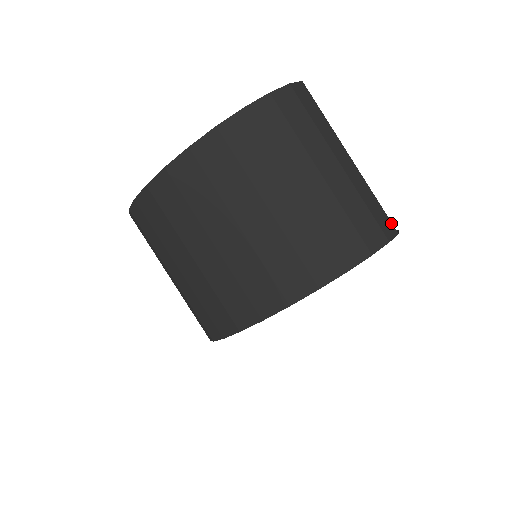
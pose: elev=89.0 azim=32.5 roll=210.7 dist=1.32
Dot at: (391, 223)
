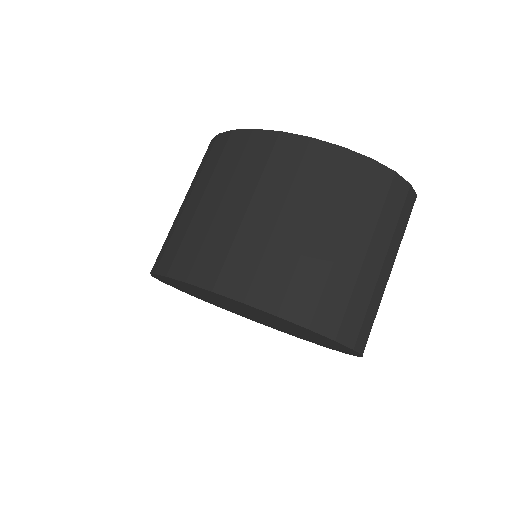
Dot at: (366, 342)
